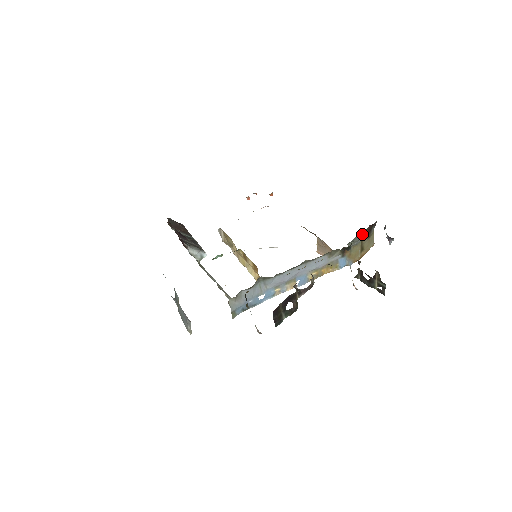
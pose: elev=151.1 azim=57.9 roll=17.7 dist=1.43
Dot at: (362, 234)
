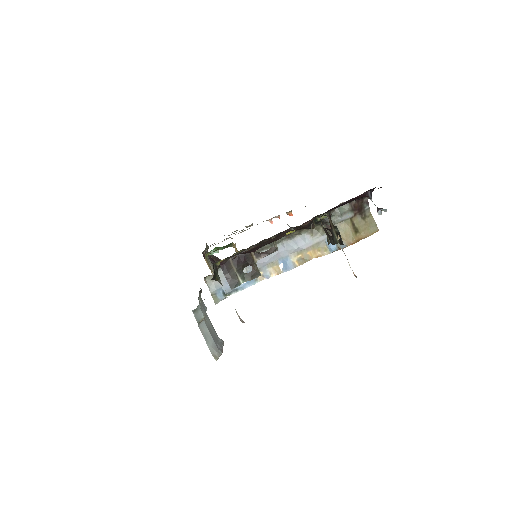
Dot at: (345, 208)
